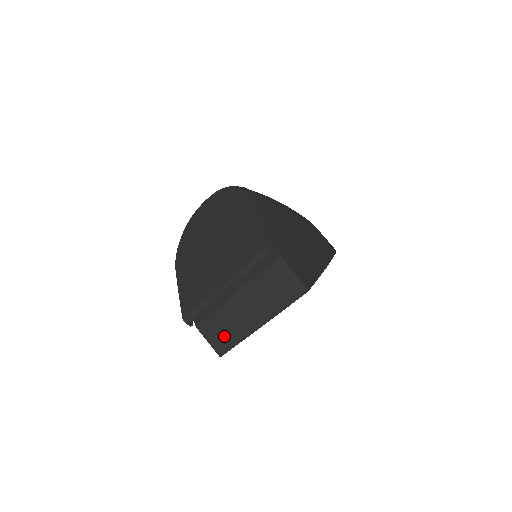
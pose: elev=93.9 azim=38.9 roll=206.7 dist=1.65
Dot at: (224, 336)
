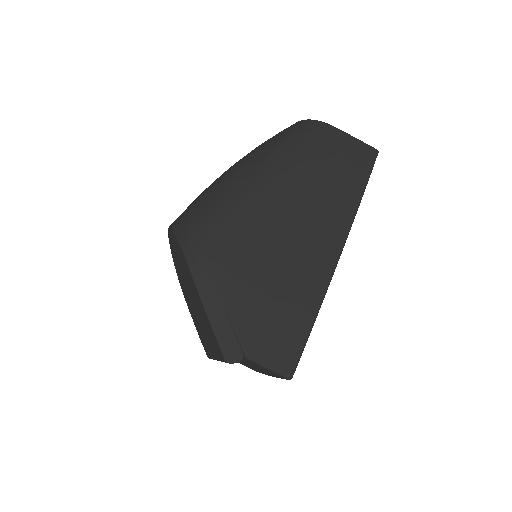
Dot at: (249, 367)
